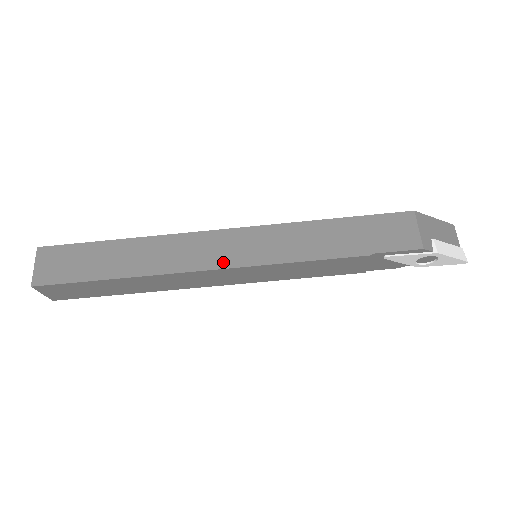
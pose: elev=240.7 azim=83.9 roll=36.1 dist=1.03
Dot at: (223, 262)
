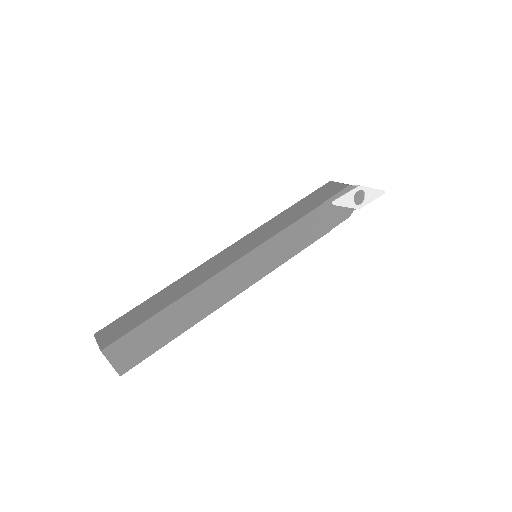
Dot at: (235, 258)
